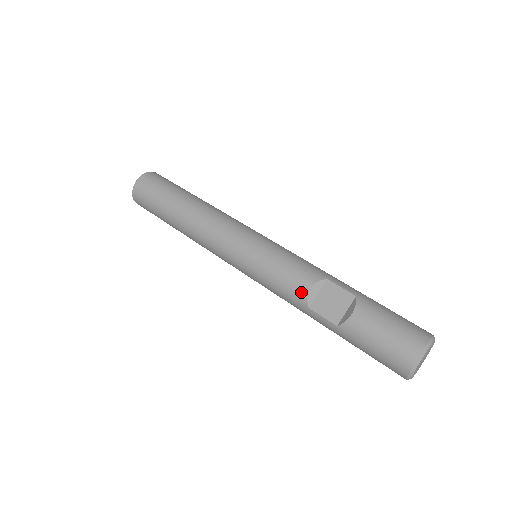
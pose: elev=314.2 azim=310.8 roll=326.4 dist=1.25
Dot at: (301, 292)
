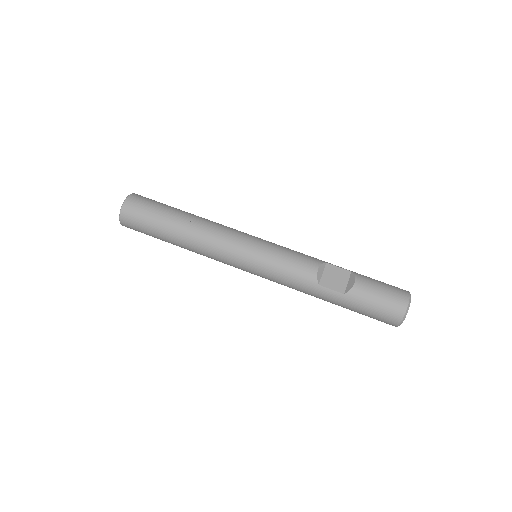
Dot at: (311, 273)
